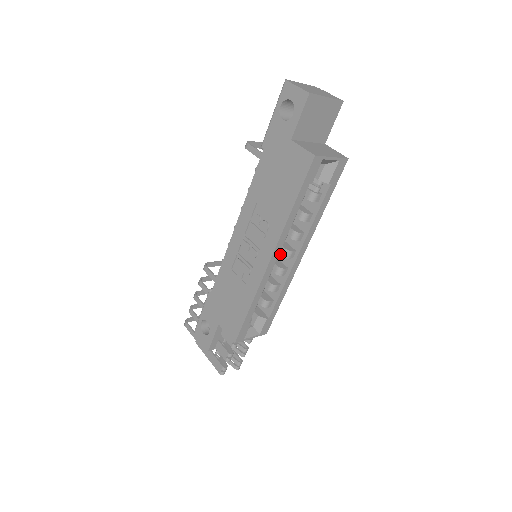
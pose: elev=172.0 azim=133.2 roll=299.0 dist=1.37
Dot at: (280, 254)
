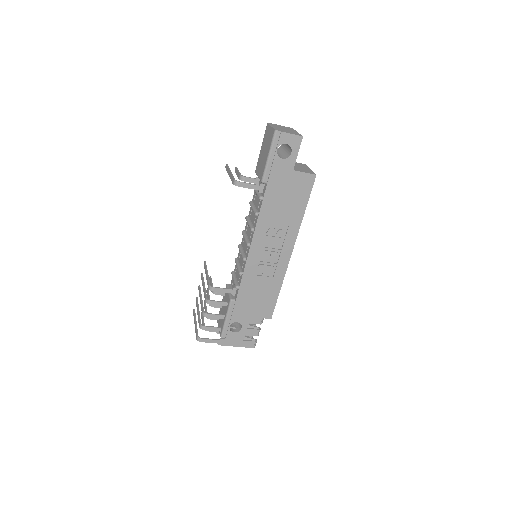
Dot at: occluded
